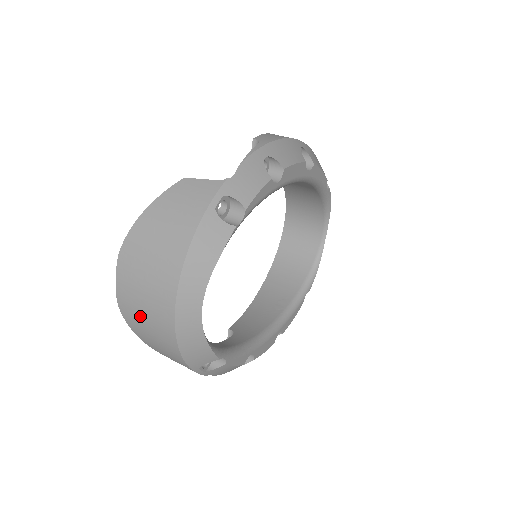
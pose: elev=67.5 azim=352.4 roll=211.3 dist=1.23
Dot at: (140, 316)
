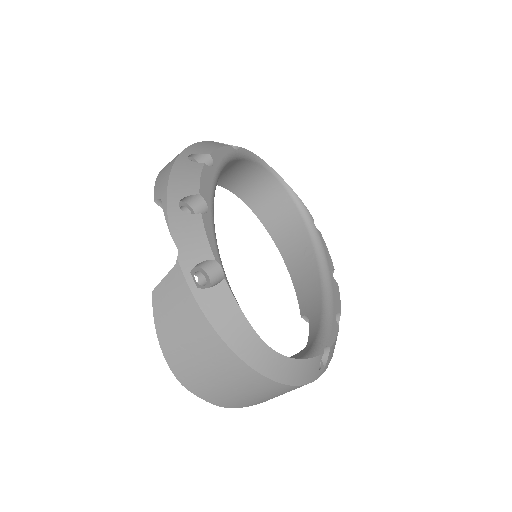
Dot at: (245, 398)
